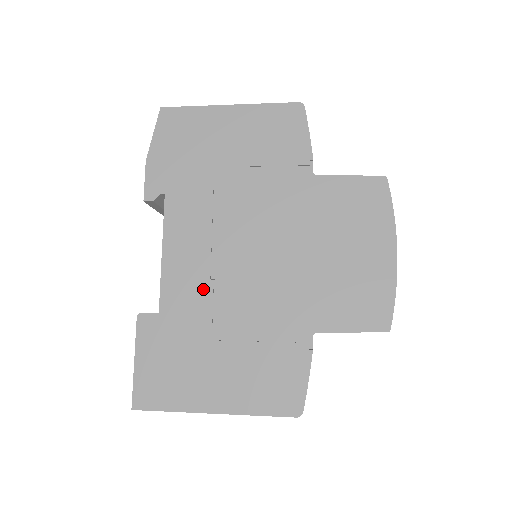
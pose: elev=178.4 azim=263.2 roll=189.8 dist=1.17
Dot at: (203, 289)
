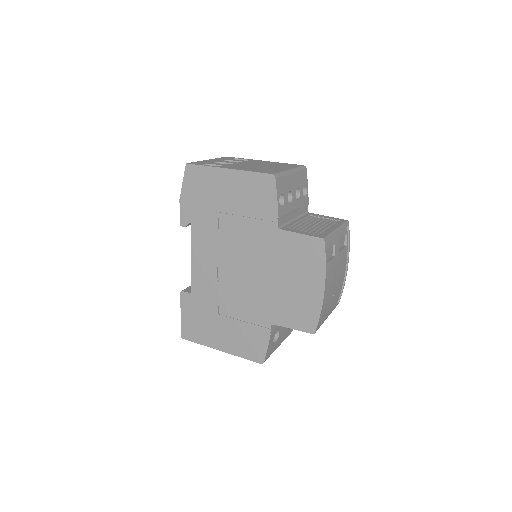
Dot at: (213, 286)
